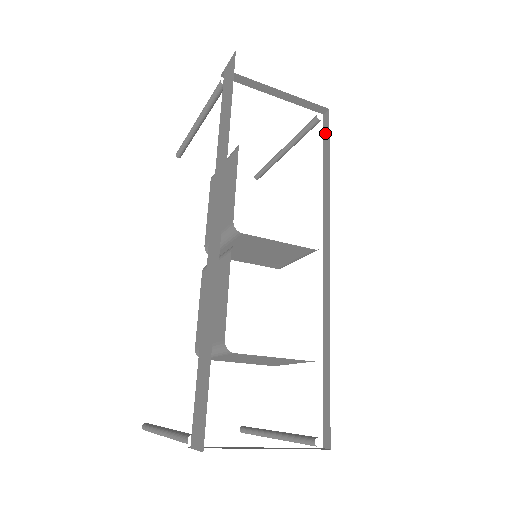
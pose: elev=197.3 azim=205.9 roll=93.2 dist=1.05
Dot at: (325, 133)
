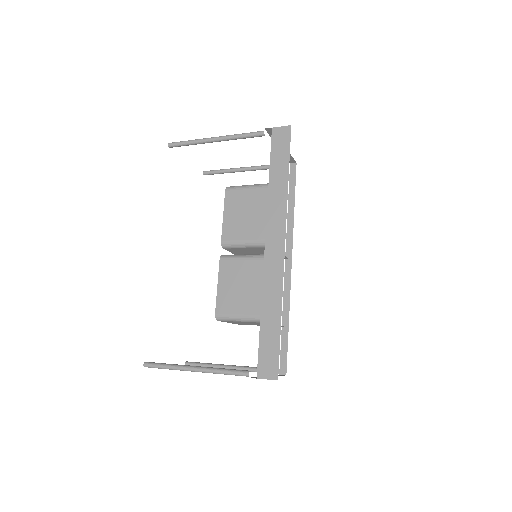
Dot at: (291, 178)
